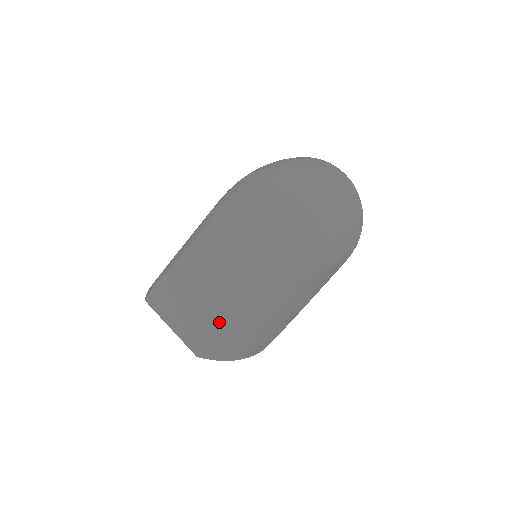
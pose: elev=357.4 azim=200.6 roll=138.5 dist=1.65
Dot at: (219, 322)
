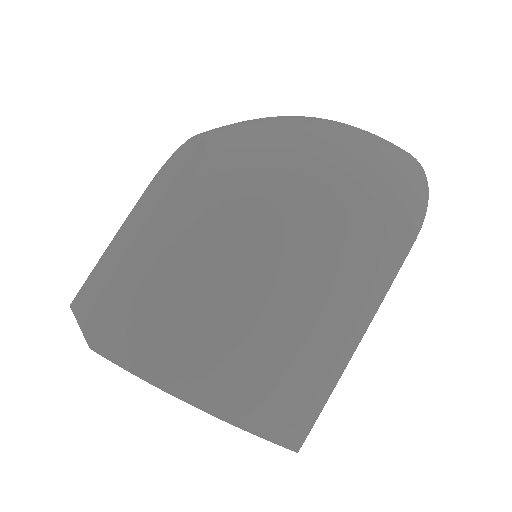
Dot at: (132, 274)
